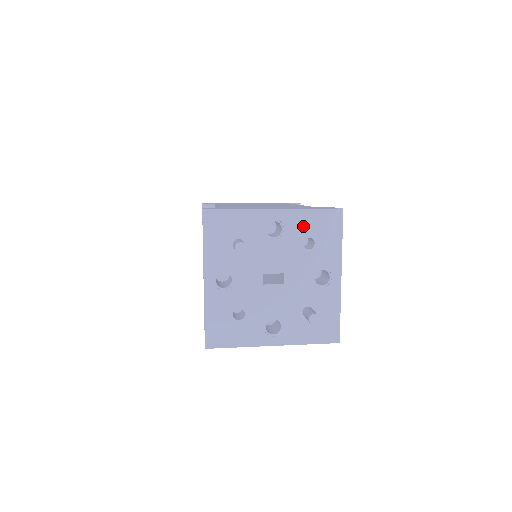
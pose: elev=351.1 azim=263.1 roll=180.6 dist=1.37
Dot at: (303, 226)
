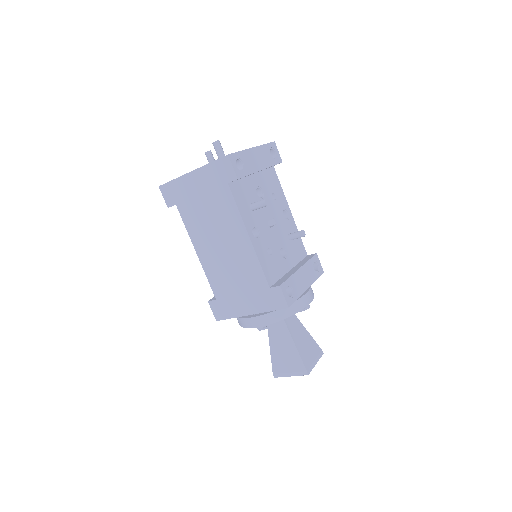
Dot at: occluded
